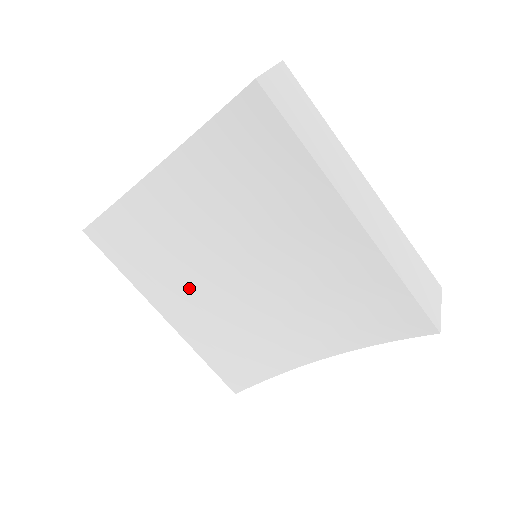
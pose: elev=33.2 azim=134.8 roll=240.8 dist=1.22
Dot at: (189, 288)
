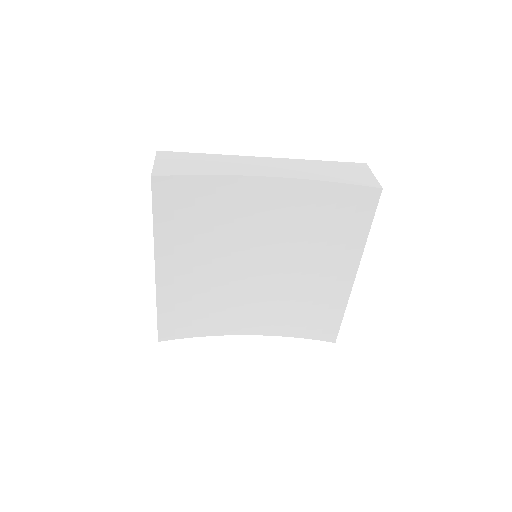
Dot at: (199, 259)
